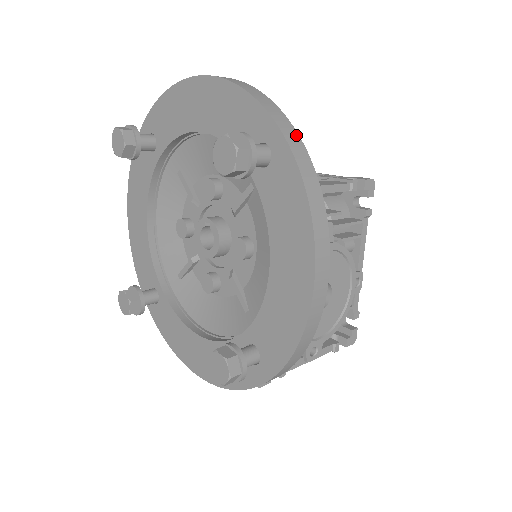
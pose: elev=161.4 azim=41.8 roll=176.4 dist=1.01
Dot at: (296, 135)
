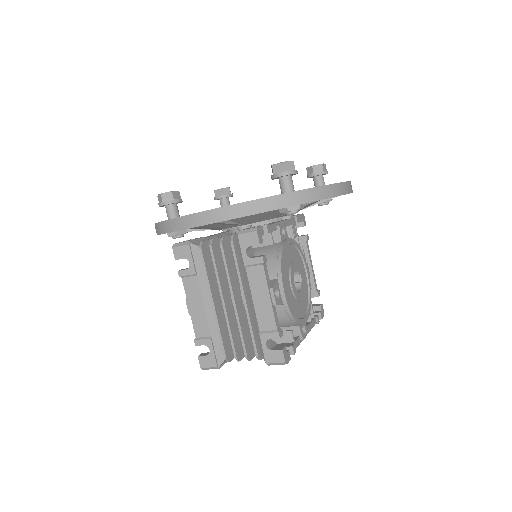
Dot at: occluded
